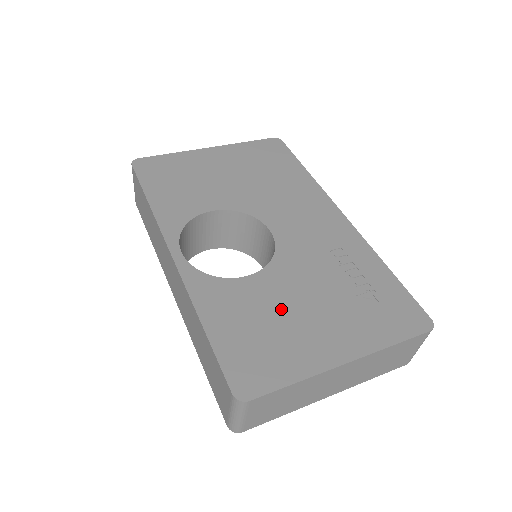
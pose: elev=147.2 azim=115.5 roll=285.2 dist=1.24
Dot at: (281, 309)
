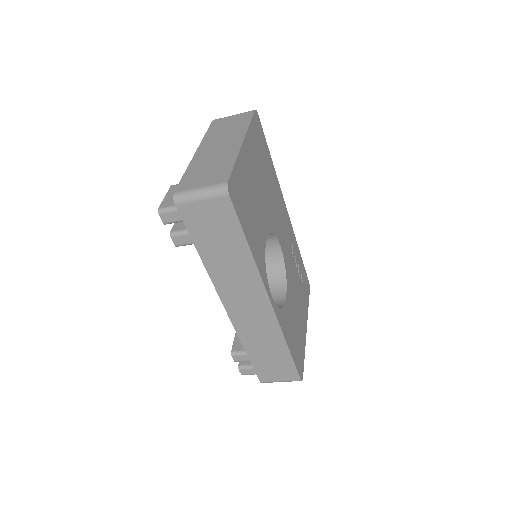
Dot at: (295, 313)
